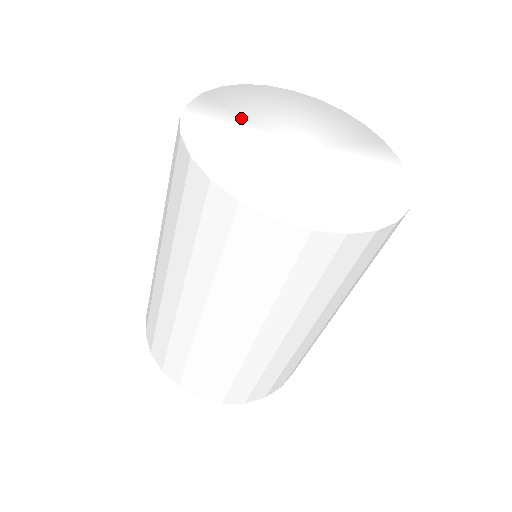
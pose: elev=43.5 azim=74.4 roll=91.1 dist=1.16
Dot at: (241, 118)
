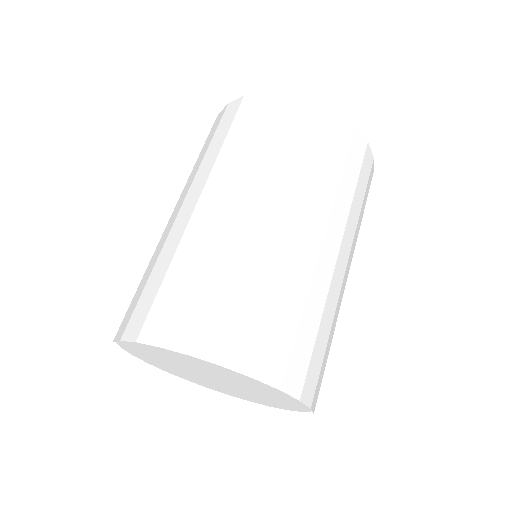
Dot at: occluded
